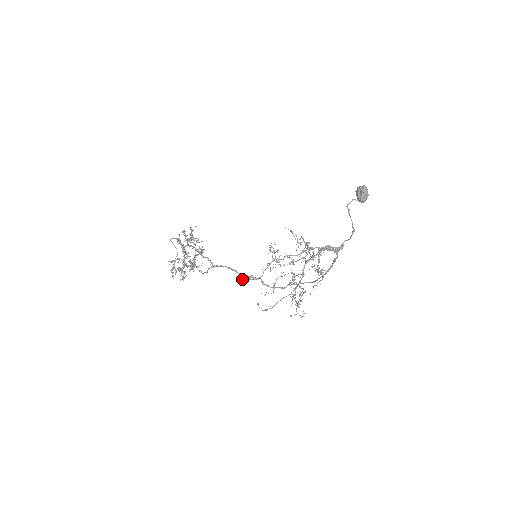
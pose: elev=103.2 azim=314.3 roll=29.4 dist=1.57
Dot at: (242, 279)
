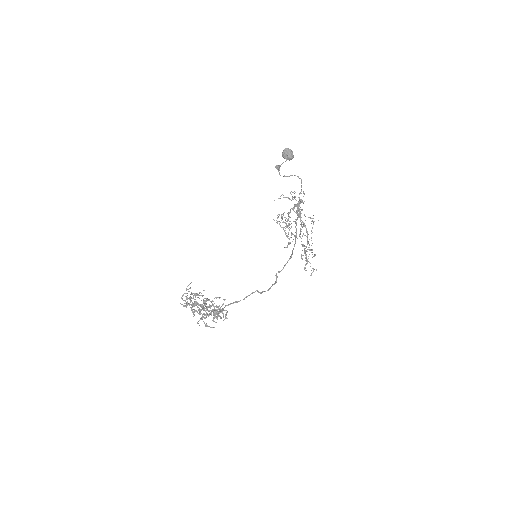
Dot at: (285, 247)
